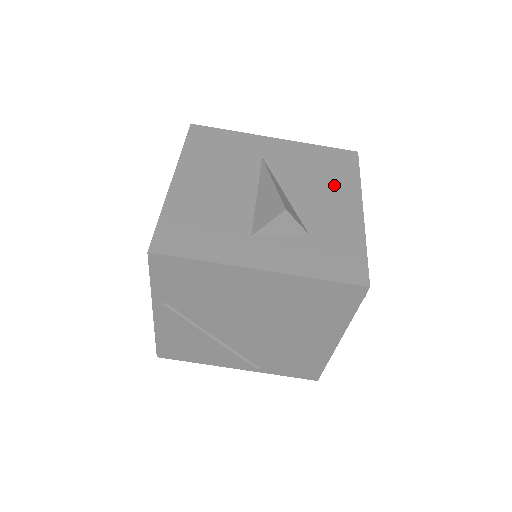
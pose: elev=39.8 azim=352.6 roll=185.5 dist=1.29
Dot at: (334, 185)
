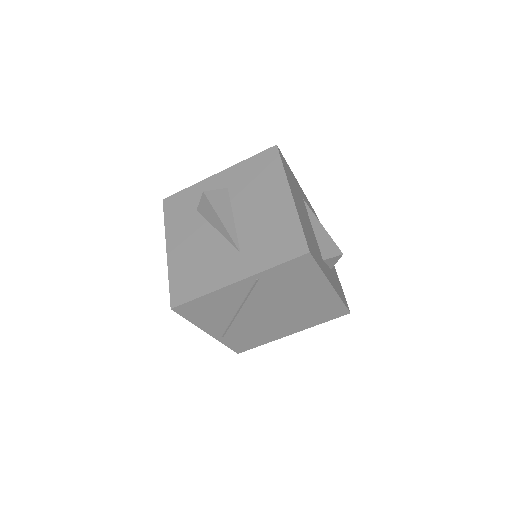
Dot at: occluded
